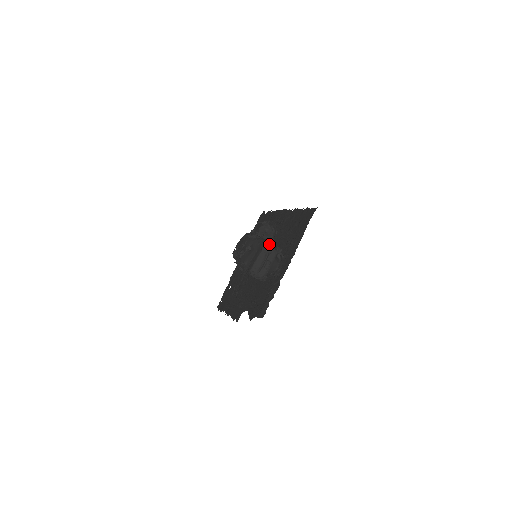
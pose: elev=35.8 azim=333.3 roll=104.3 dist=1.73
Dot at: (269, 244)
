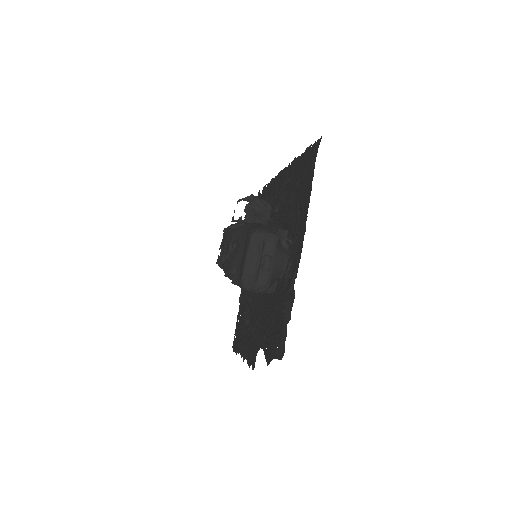
Dot at: (260, 228)
